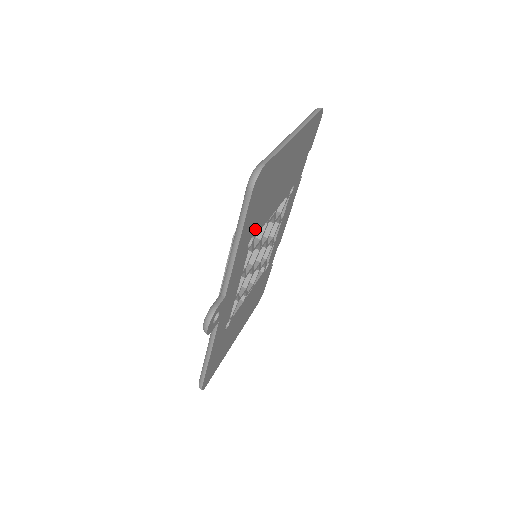
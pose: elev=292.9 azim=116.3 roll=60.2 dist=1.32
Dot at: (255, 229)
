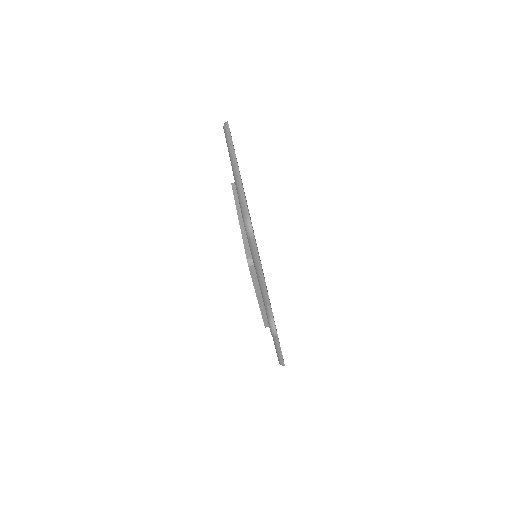
Dot at: occluded
